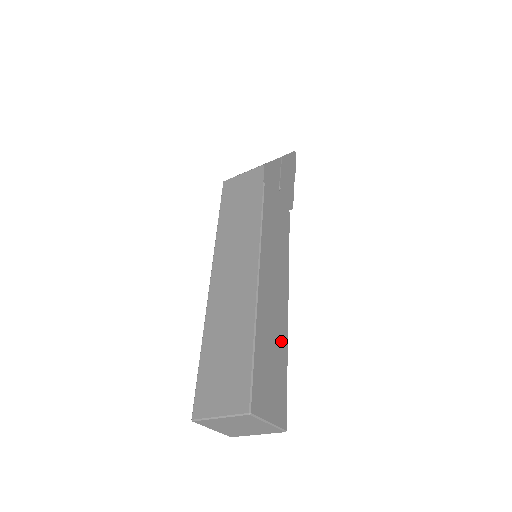
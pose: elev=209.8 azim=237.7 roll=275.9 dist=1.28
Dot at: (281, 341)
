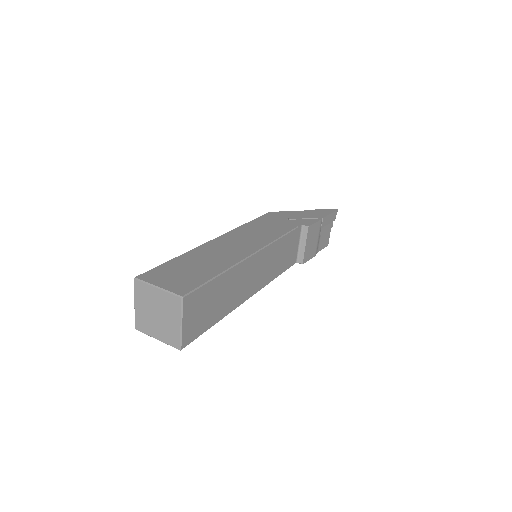
Dot at: (220, 264)
